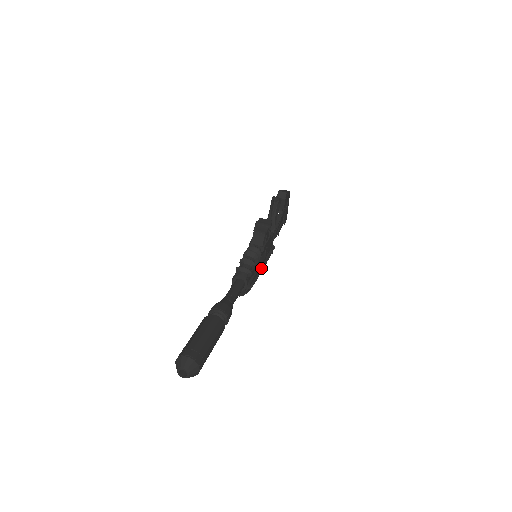
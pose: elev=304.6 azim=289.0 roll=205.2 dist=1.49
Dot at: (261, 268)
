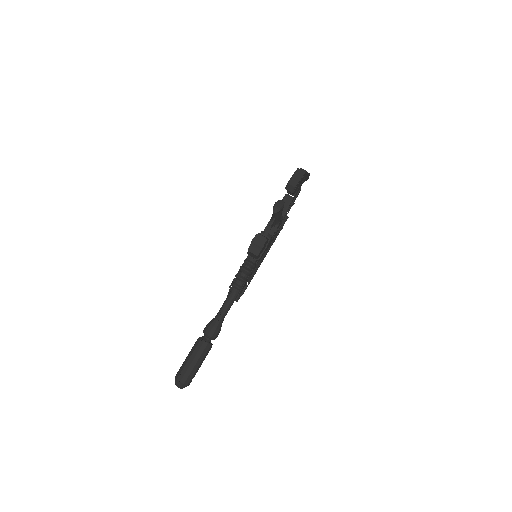
Dot at: occluded
